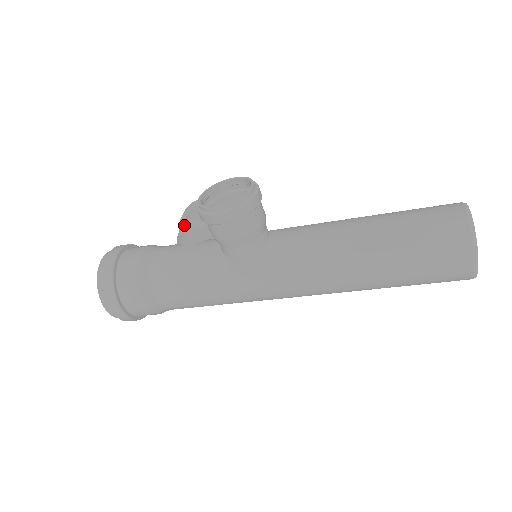
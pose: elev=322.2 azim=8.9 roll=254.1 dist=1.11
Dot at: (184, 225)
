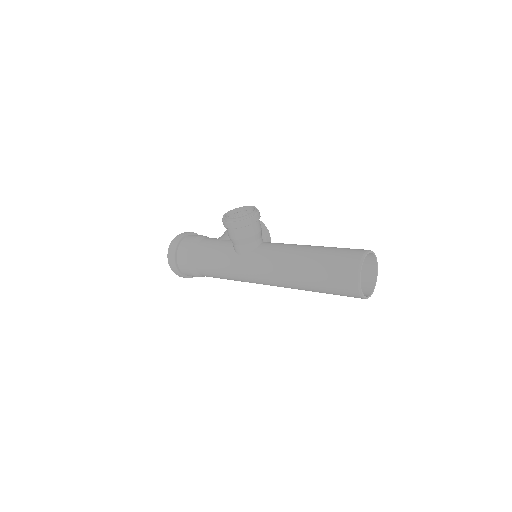
Dot at: occluded
